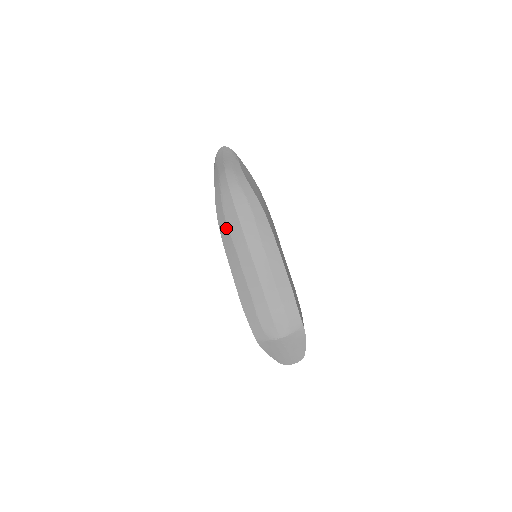
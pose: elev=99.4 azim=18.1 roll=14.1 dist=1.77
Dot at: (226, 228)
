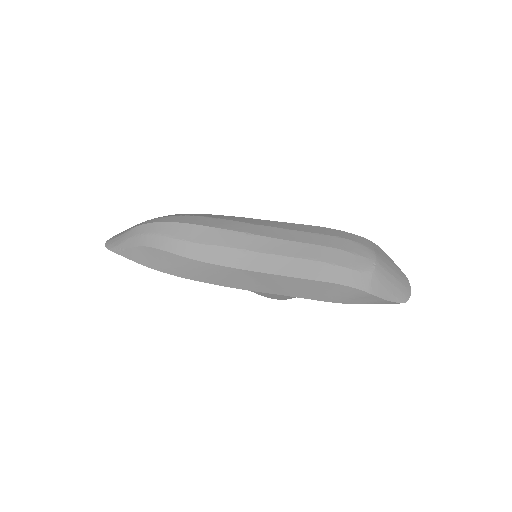
Dot at: (203, 247)
